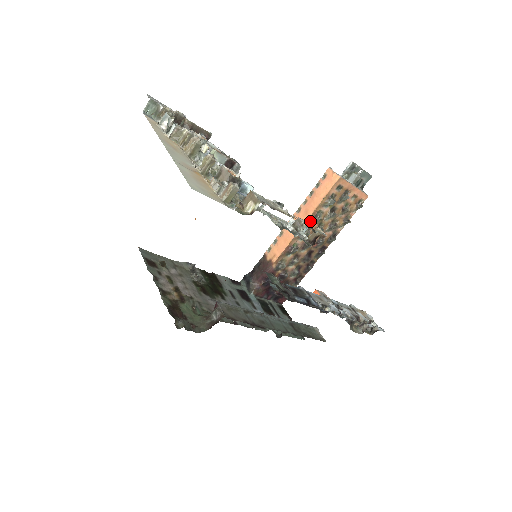
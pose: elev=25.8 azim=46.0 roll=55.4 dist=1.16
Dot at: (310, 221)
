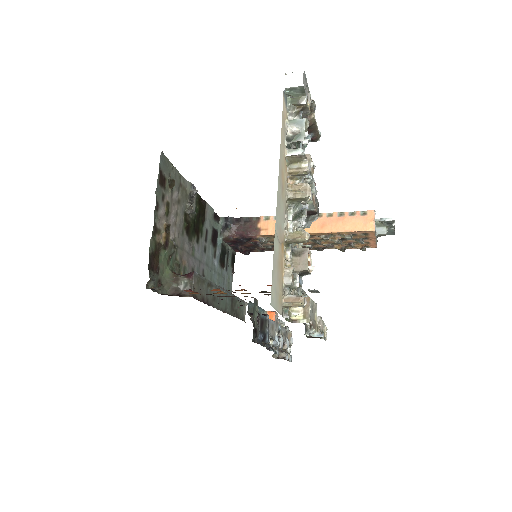
Dot at: (319, 235)
